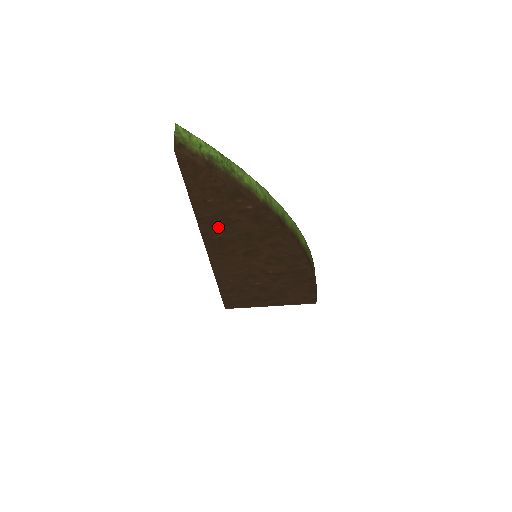
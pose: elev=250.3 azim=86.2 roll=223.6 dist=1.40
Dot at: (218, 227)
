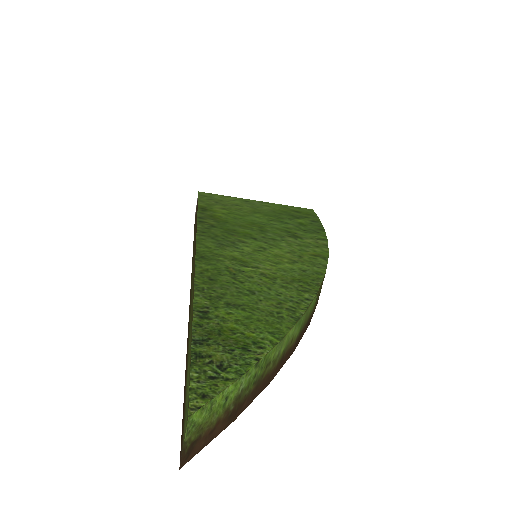
Dot at: occluded
